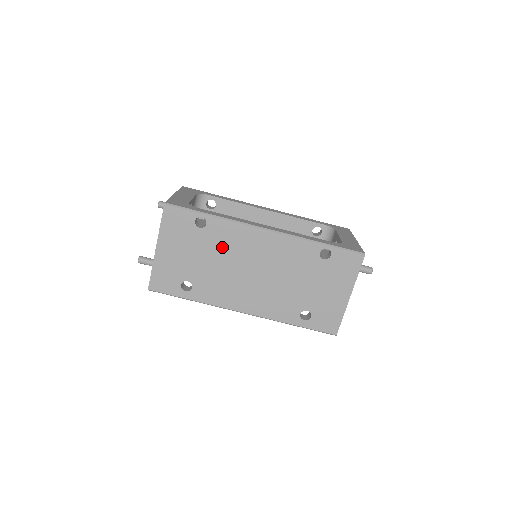
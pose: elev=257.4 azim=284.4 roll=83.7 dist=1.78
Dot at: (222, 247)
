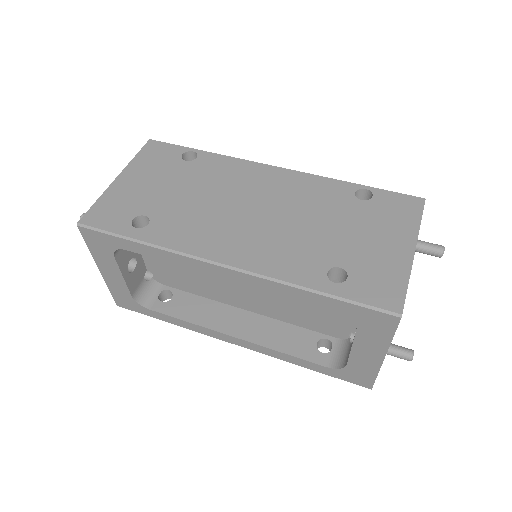
Dot at: (211, 180)
